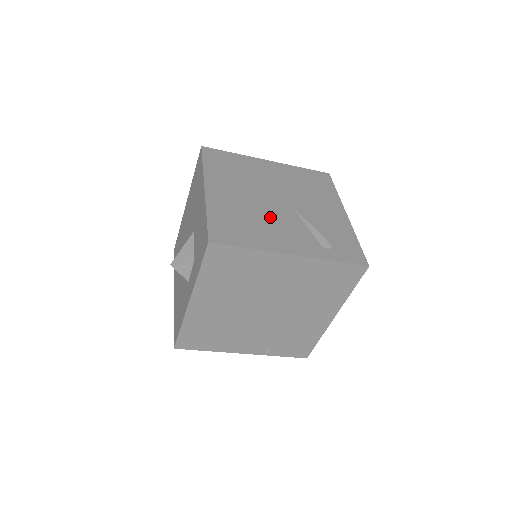
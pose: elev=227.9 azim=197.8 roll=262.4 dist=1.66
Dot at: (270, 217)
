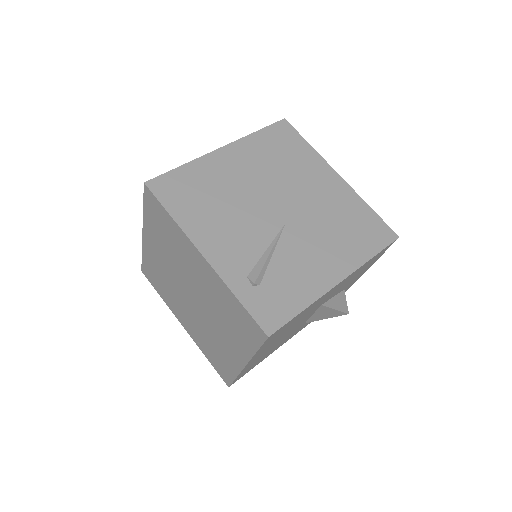
Dot at: (241, 213)
